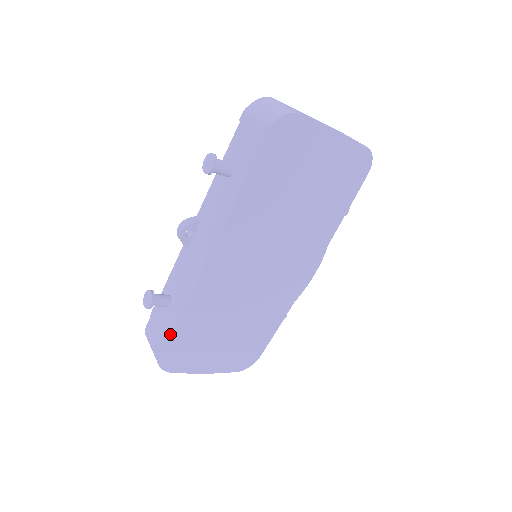
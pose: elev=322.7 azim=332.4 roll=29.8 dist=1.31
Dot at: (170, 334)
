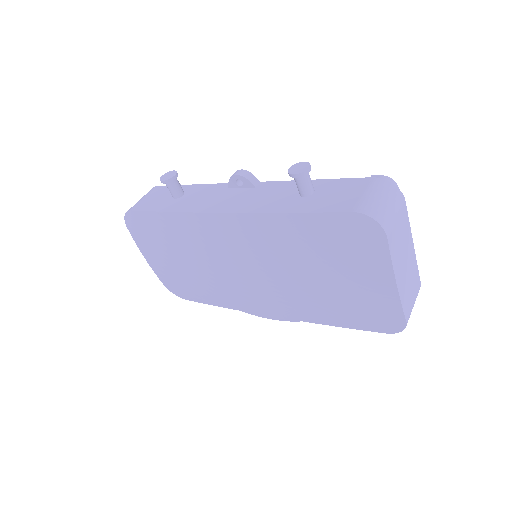
Dot at: (149, 211)
